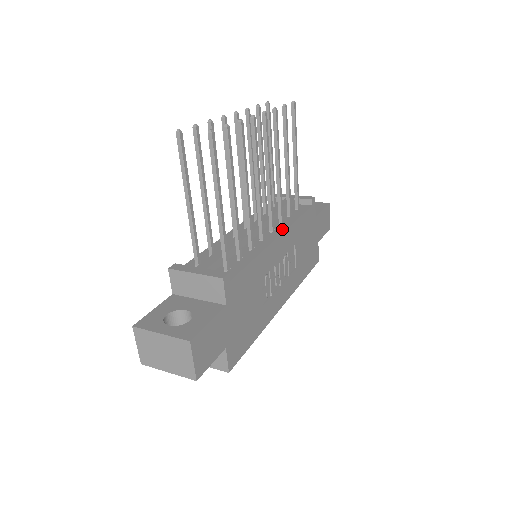
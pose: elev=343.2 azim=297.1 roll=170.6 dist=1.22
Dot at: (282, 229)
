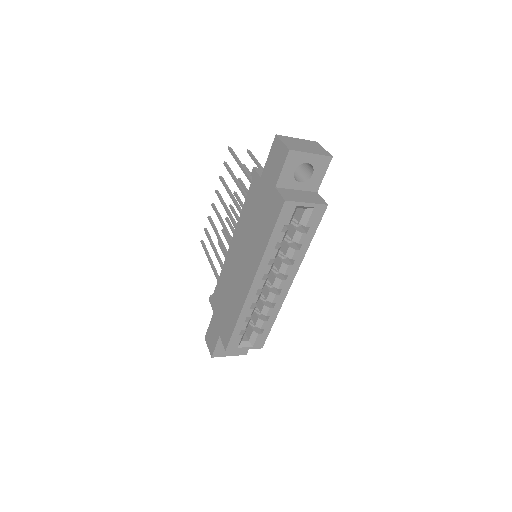
Dot at: occluded
